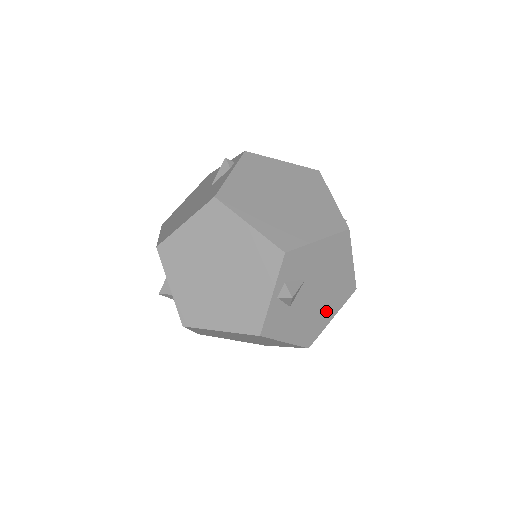
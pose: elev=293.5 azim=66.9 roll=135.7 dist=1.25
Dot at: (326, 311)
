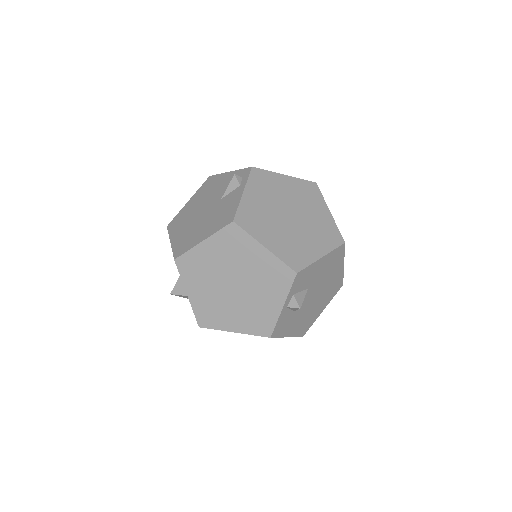
Dot at: (319, 307)
